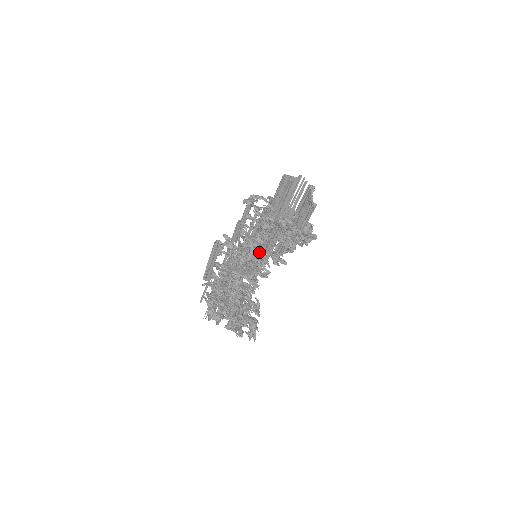
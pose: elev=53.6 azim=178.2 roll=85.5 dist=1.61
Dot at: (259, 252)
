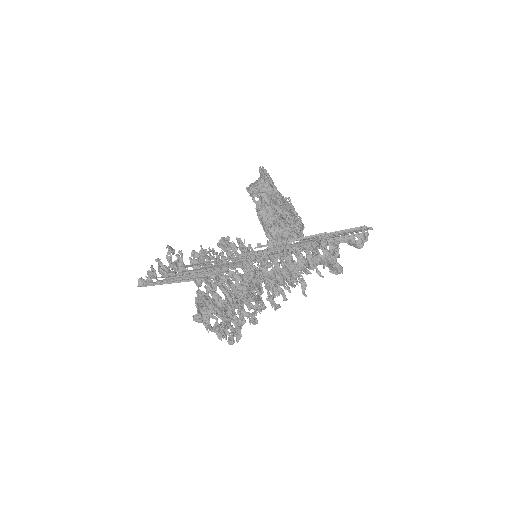
Dot at: occluded
